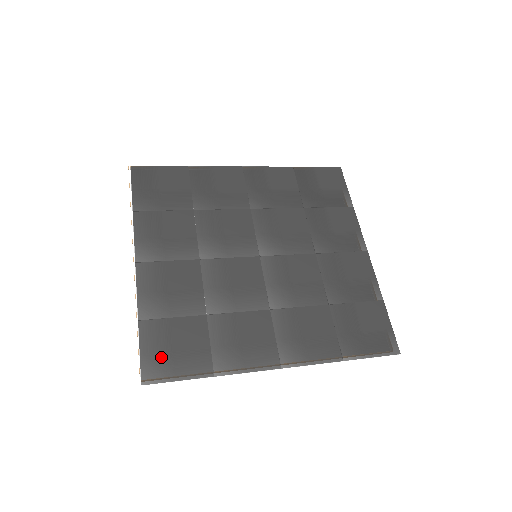
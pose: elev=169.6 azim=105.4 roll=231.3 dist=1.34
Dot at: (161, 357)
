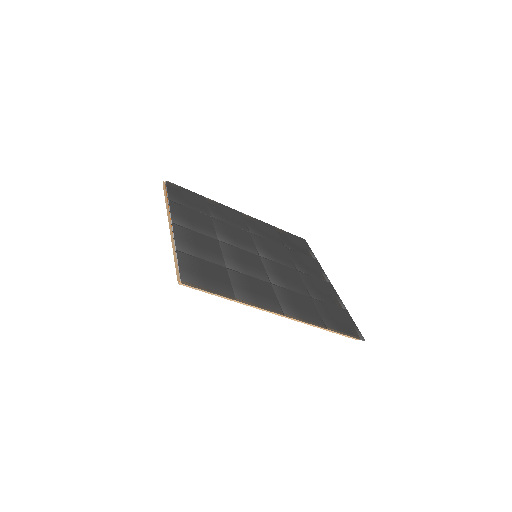
Dot at: (195, 274)
